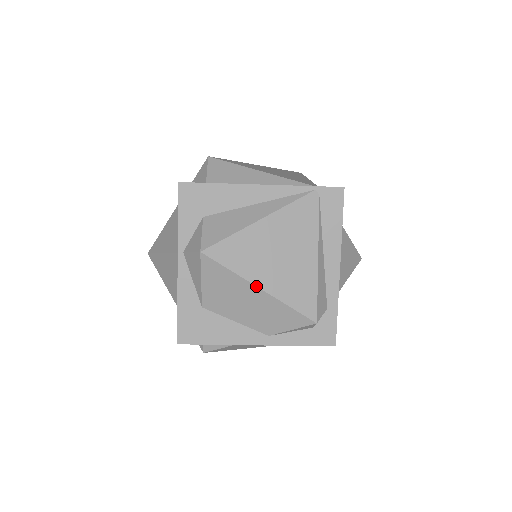
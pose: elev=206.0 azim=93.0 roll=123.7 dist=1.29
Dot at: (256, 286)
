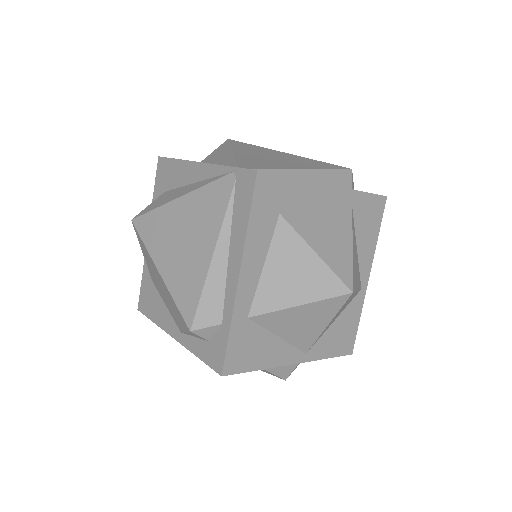
Dot at: (156, 267)
